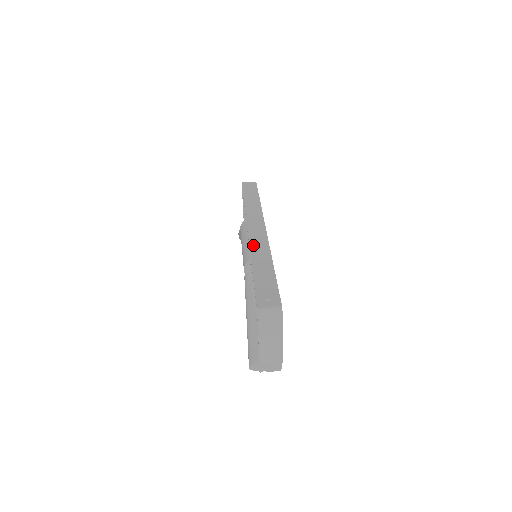
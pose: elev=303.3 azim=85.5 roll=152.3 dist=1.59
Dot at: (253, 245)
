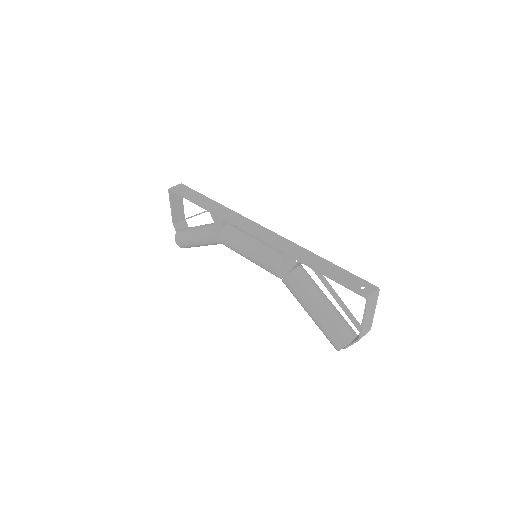
Dot at: (281, 247)
